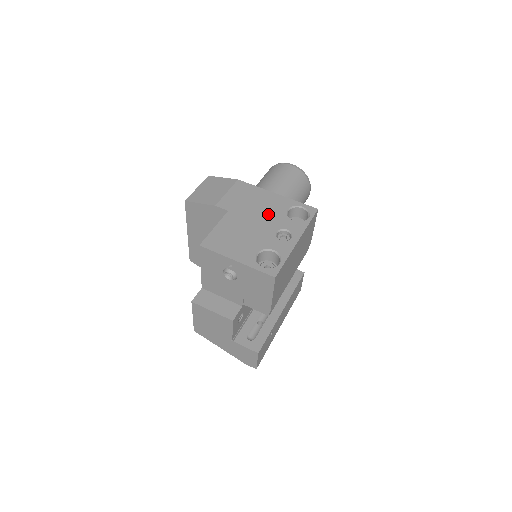
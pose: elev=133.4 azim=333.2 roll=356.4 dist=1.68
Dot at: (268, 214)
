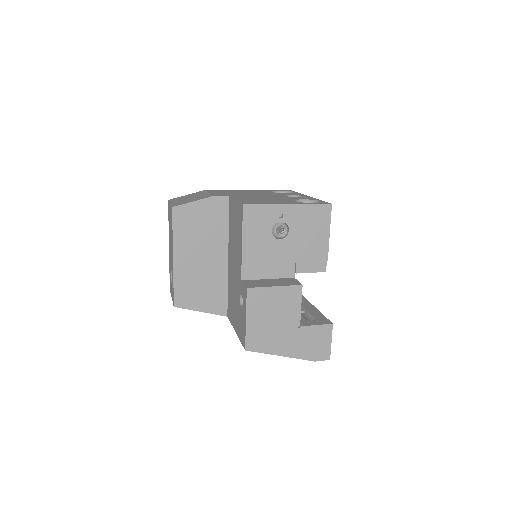
Dot at: (263, 194)
